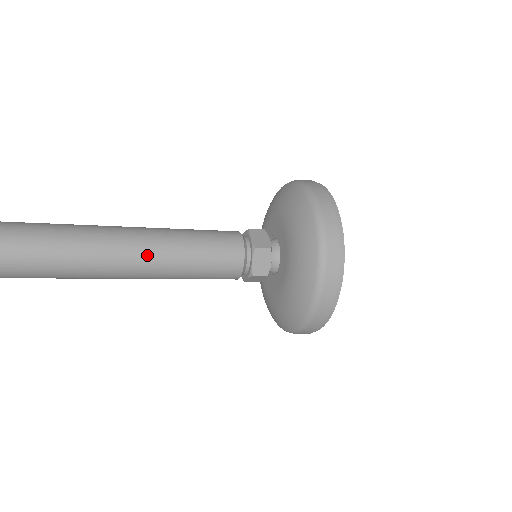
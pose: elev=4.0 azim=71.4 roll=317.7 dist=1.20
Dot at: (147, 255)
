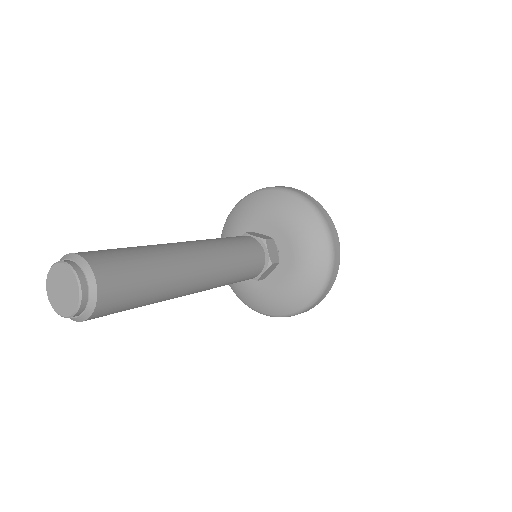
Dot at: (210, 257)
